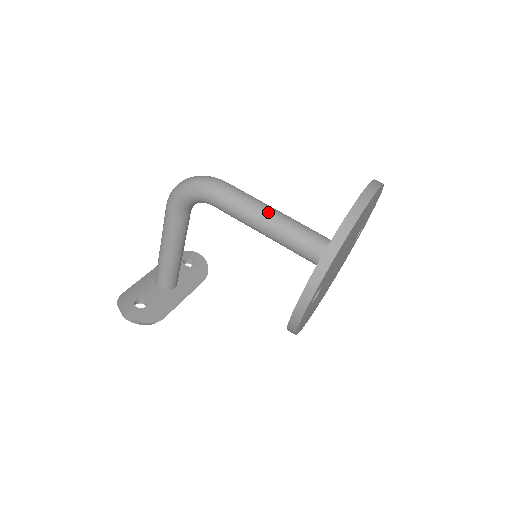
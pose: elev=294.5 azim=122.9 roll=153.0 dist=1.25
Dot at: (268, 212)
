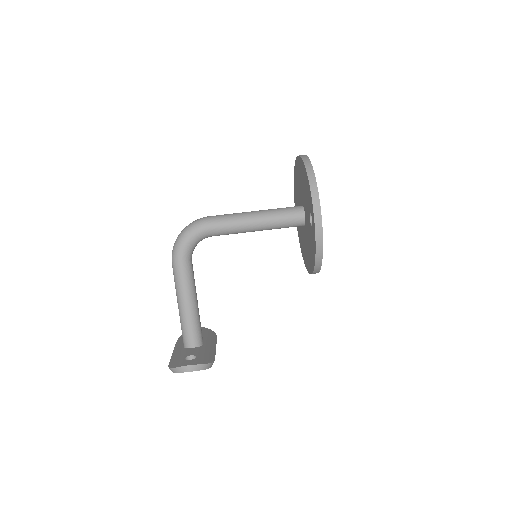
Dot at: (250, 212)
